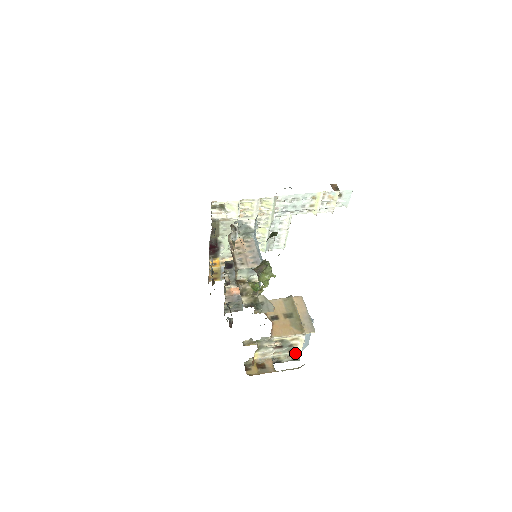
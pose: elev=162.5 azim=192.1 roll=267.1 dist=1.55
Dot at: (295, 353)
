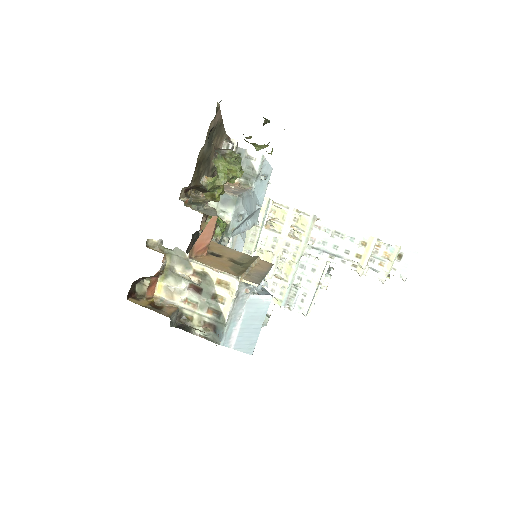
Dot at: (217, 320)
